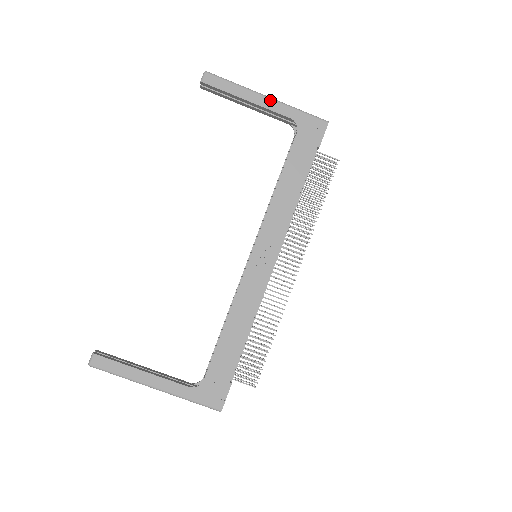
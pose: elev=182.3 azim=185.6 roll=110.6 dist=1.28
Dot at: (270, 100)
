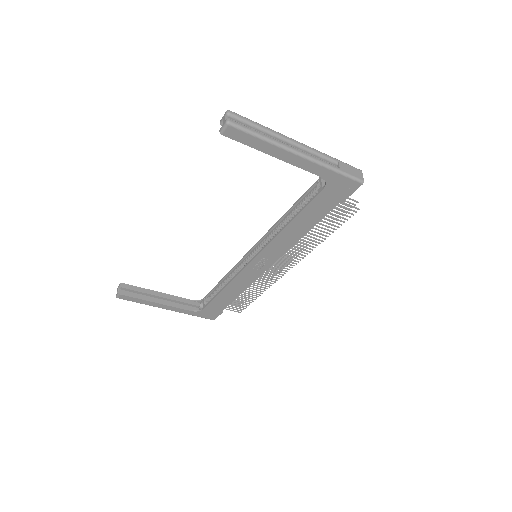
Dot at: (303, 159)
